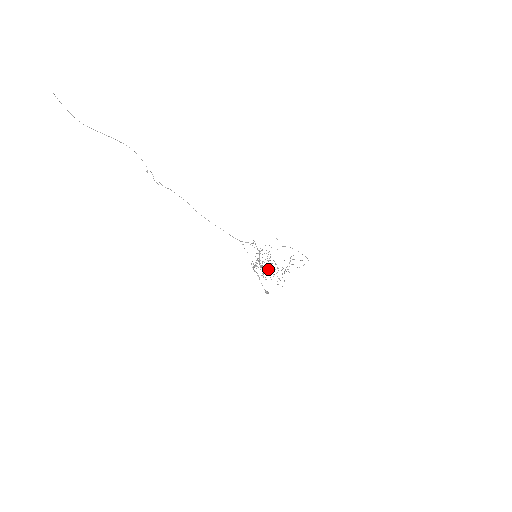
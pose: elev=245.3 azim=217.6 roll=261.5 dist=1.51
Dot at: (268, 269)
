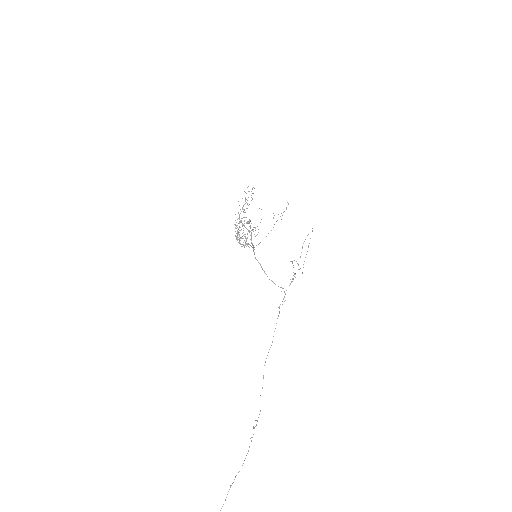
Dot at: occluded
